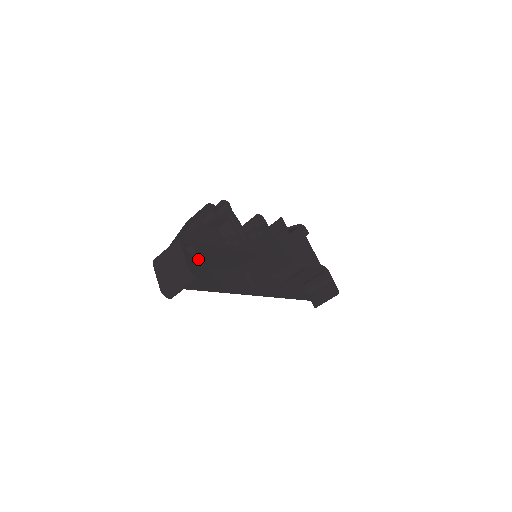
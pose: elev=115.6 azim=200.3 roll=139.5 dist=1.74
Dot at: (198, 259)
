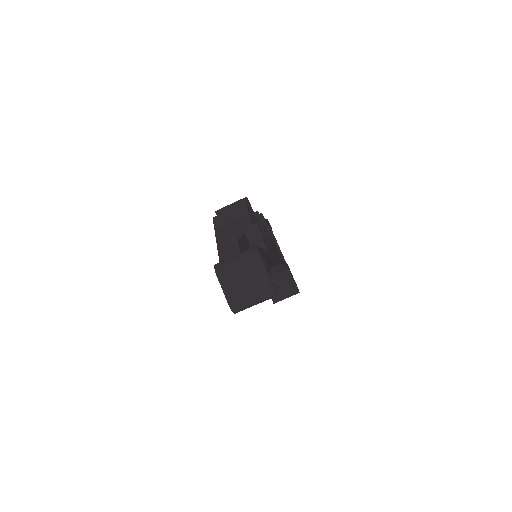
Dot at: occluded
